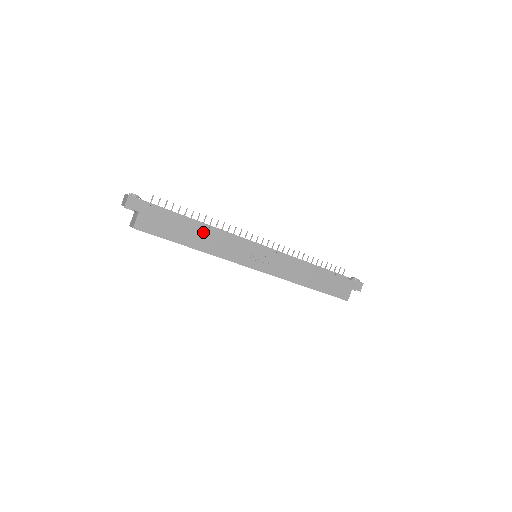
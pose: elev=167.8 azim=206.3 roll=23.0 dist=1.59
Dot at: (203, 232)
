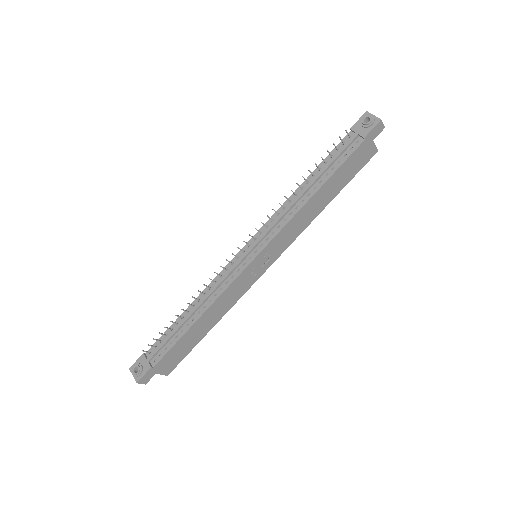
Dot at: (203, 319)
